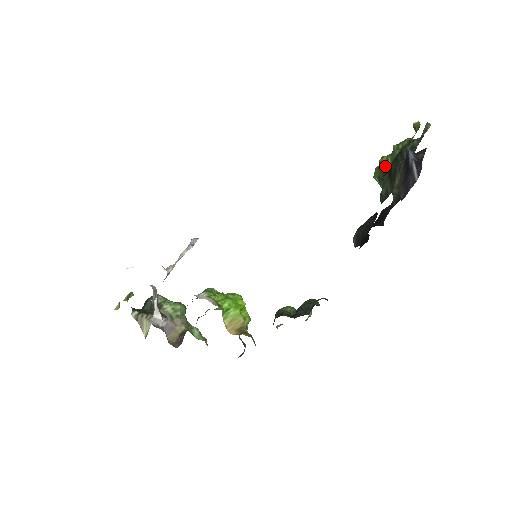
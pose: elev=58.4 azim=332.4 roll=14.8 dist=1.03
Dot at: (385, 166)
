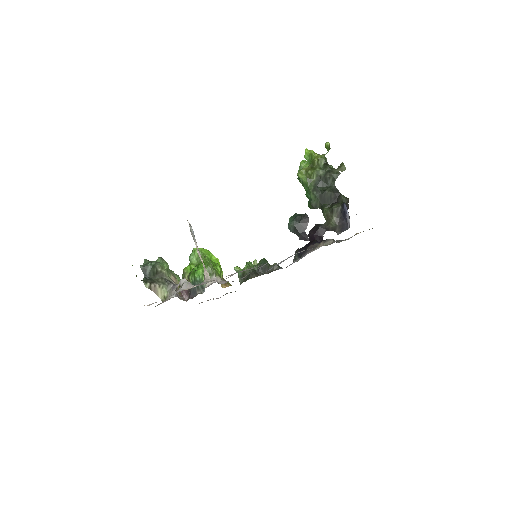
Dot at: (311, 178)
